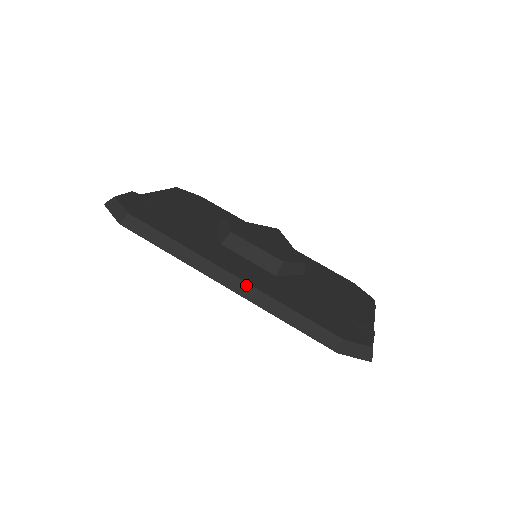
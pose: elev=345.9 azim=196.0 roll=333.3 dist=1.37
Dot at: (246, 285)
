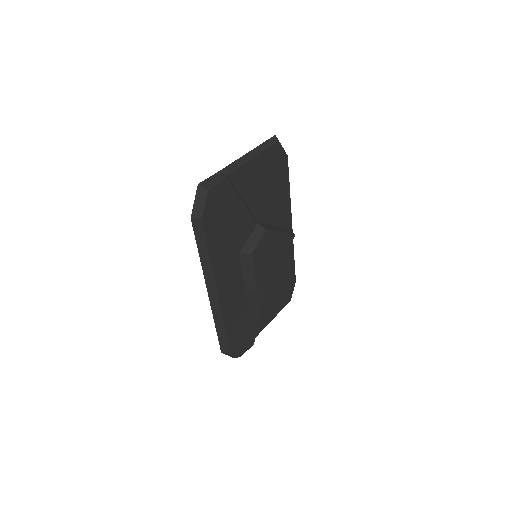
Dot at: (218, 303)
